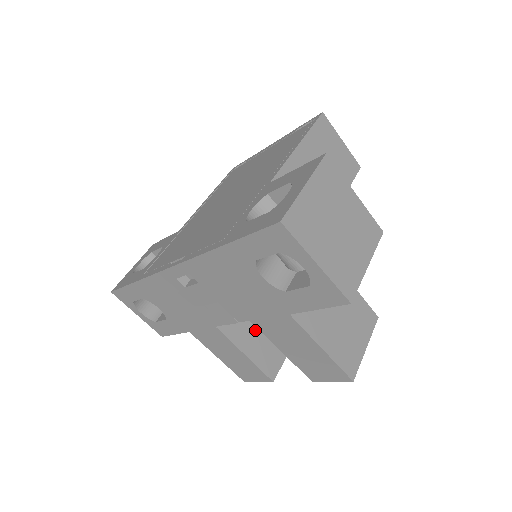
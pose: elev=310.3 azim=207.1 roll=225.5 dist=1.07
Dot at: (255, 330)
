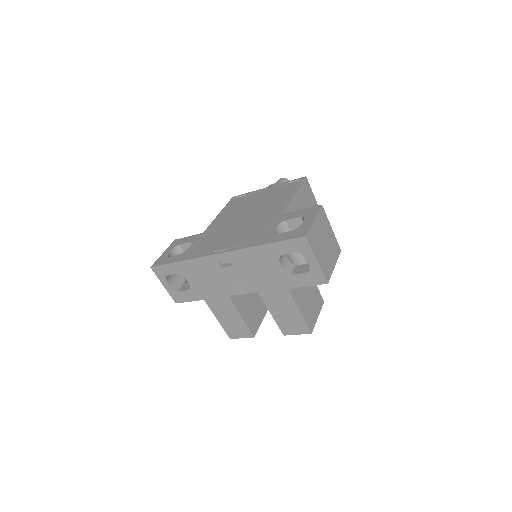
Dot at: (247, 303)
